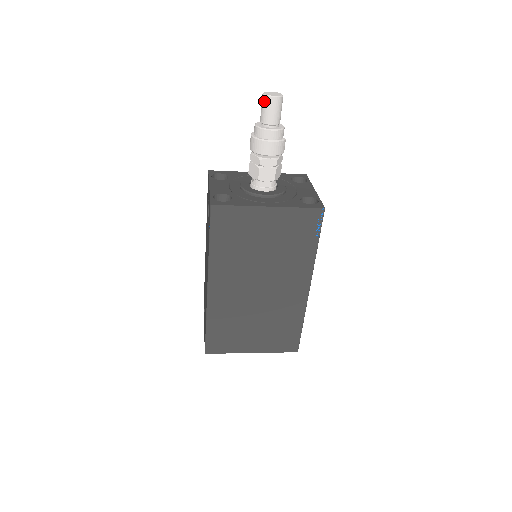
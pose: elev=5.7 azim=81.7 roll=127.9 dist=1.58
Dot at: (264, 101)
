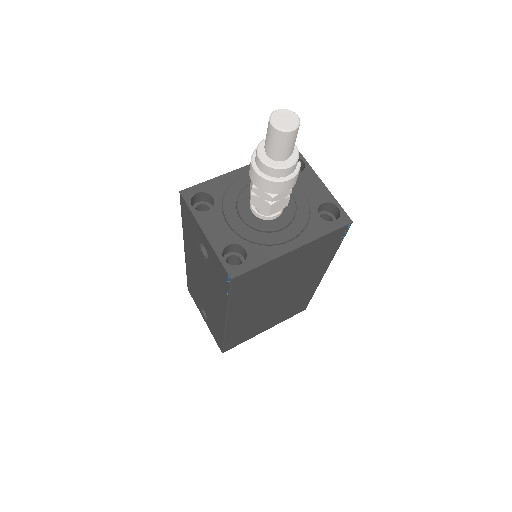
Dot at: (276, 136)
